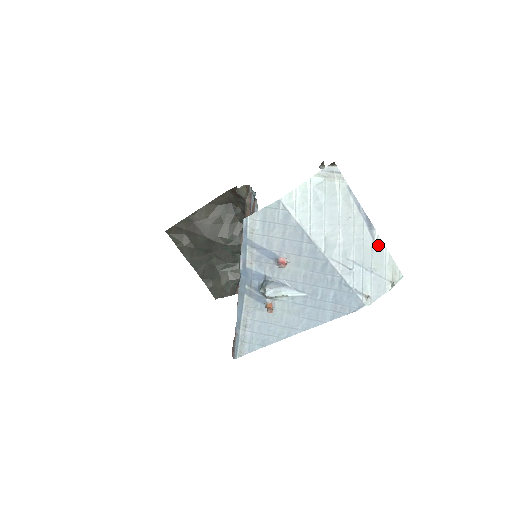
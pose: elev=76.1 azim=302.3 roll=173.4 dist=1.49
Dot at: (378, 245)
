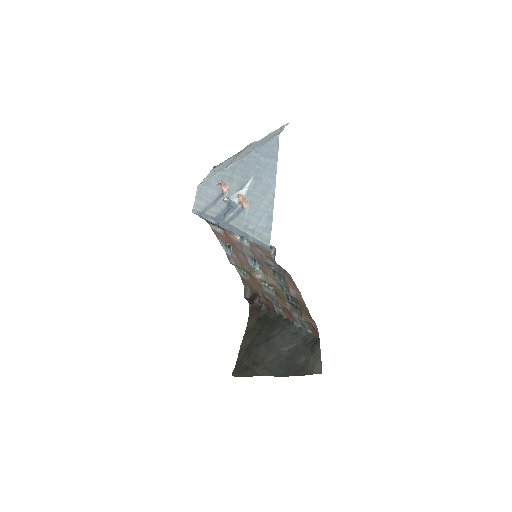
Dot at: occluded
